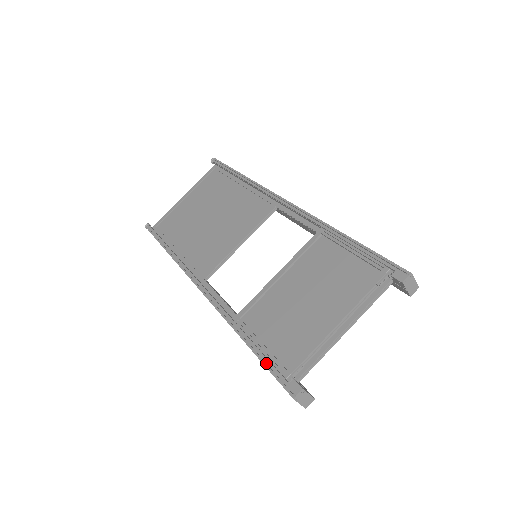
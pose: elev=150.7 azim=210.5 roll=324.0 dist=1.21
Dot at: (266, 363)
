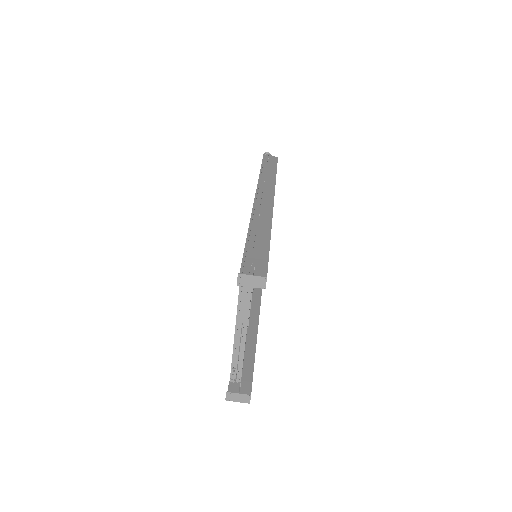
Dot at: occluded
